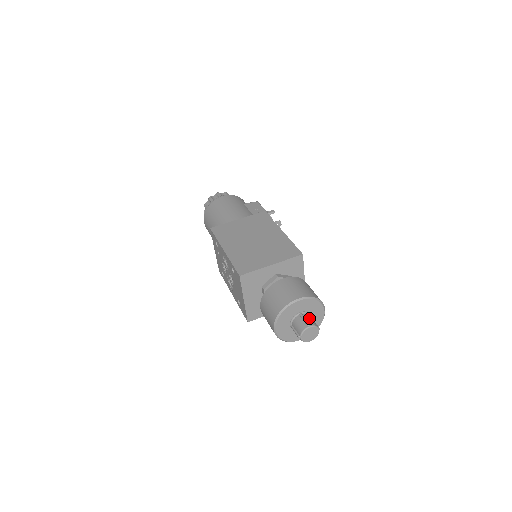
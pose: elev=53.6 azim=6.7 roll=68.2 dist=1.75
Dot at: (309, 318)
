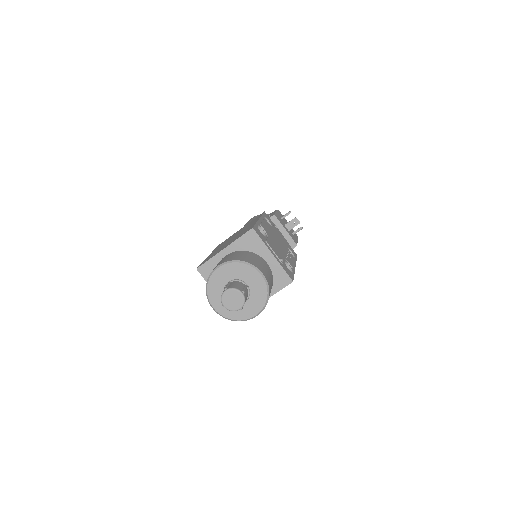
Dot at: (234, 284)
